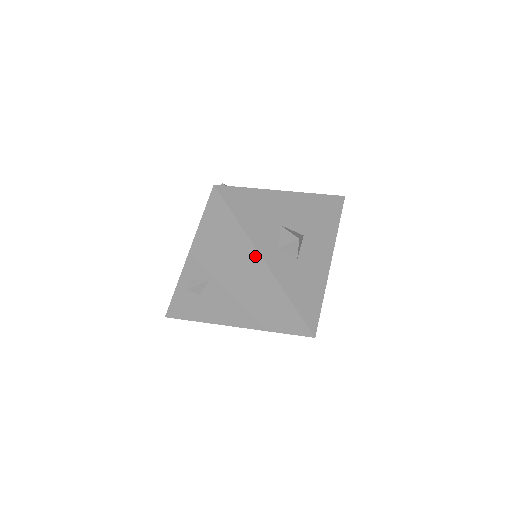
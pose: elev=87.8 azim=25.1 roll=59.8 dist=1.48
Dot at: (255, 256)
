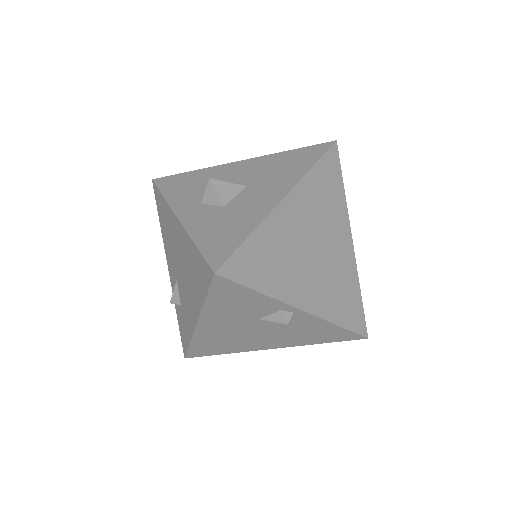
Dot at: (174, 218)
